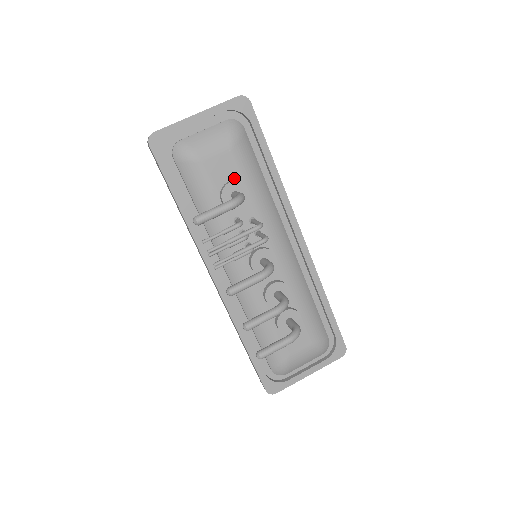
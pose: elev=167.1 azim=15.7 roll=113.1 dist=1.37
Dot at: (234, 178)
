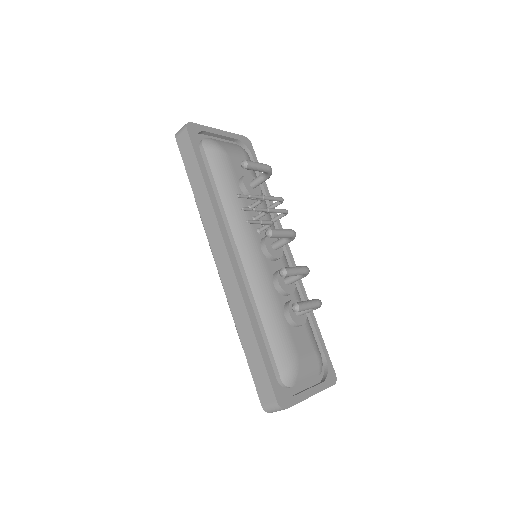
Dot at: occluded
